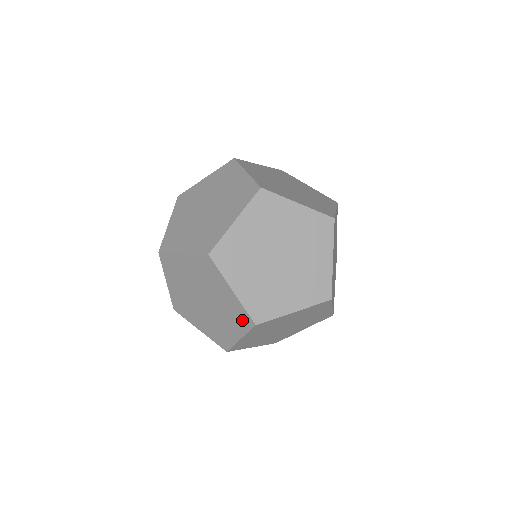
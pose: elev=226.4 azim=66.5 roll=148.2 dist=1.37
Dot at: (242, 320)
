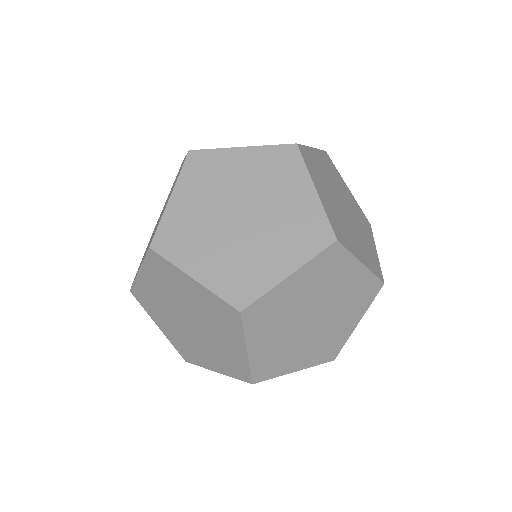
Dot at: (227, 317)
